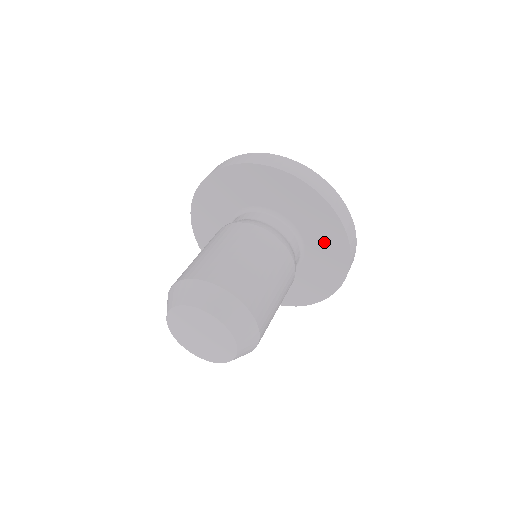
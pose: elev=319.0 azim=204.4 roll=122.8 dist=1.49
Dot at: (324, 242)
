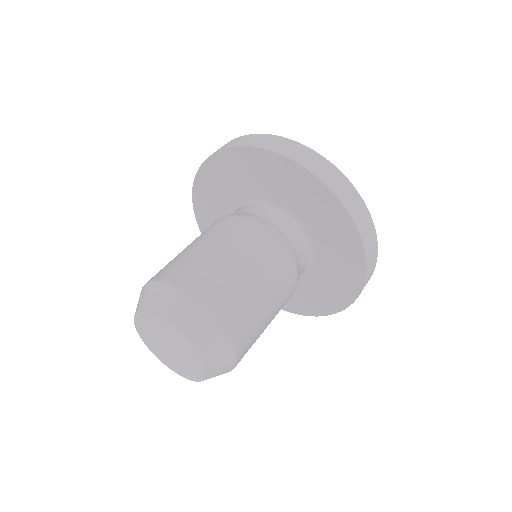
Dot at: (335, 245)
